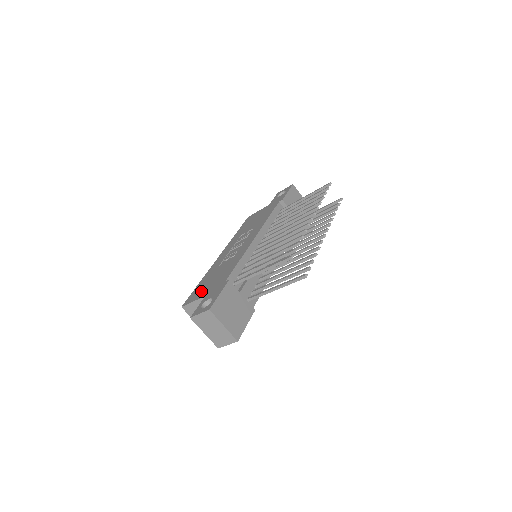
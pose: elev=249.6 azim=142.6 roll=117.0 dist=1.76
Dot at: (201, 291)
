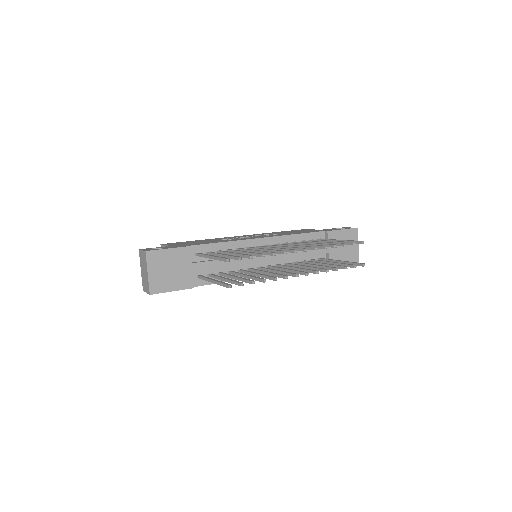
Dot at: (180, 243)
